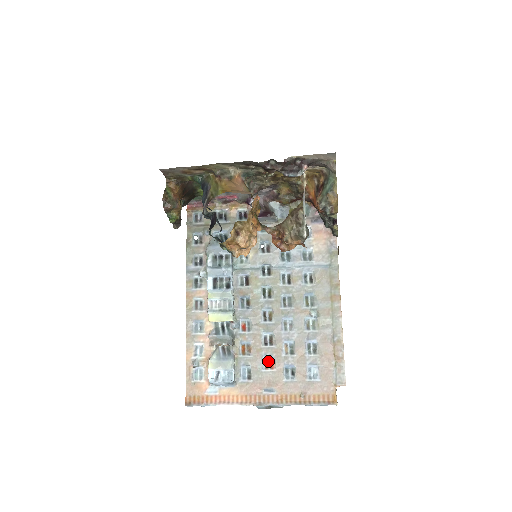
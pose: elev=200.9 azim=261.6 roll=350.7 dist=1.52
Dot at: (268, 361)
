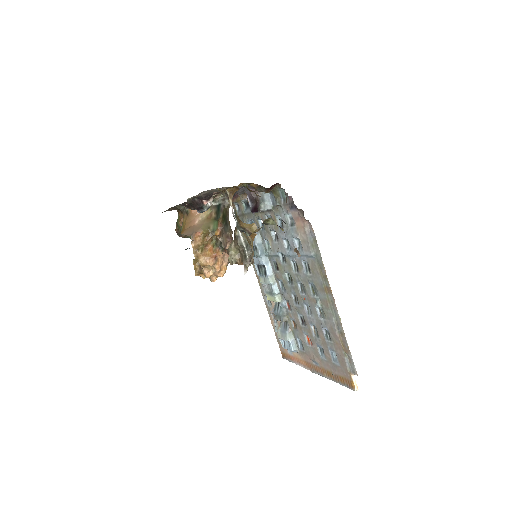
Dot at: (308, 338)
